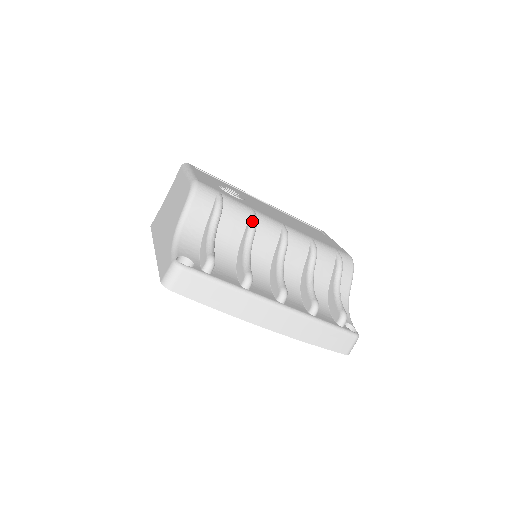
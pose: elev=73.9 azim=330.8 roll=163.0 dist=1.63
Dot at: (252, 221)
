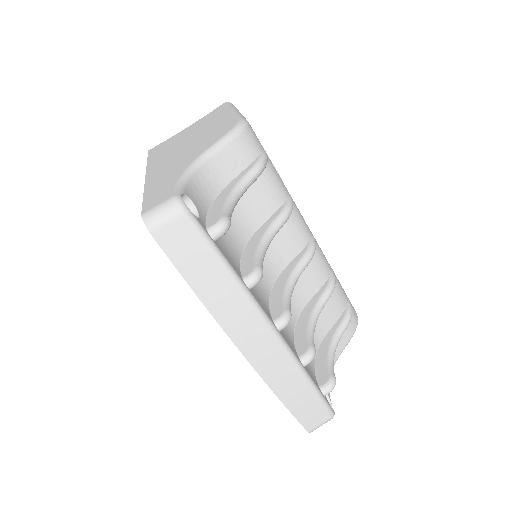
Dot at: (288, 208)
